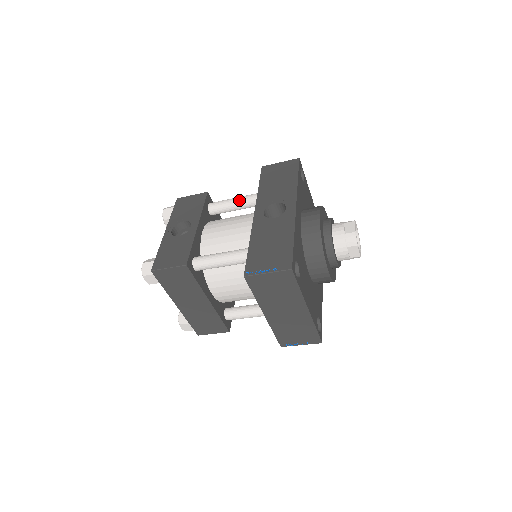
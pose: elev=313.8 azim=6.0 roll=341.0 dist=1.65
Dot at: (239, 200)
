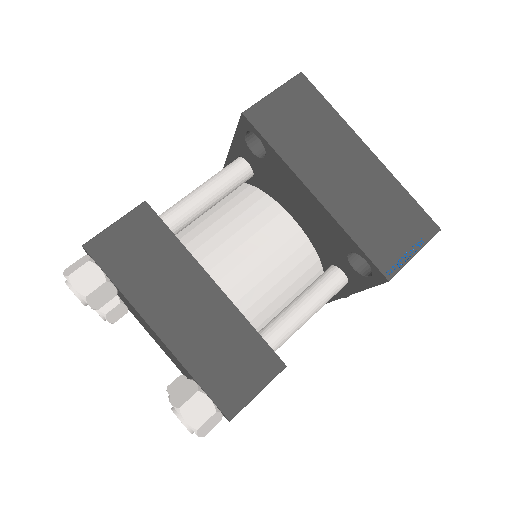
Dot at: occluded
